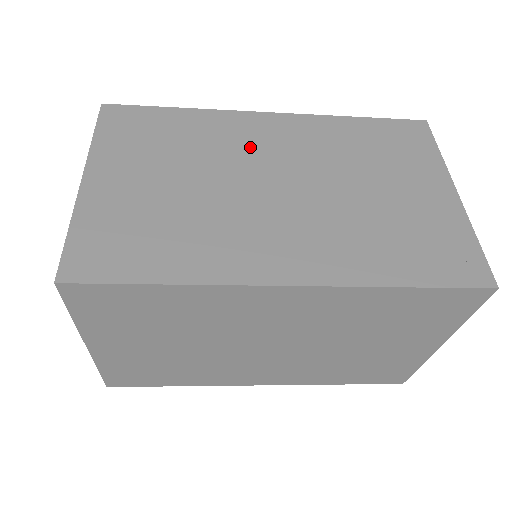
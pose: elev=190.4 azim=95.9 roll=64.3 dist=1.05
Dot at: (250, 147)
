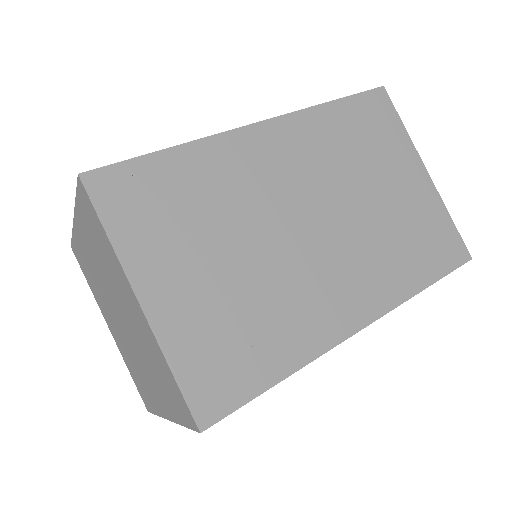
Dot at: (267, 183)
